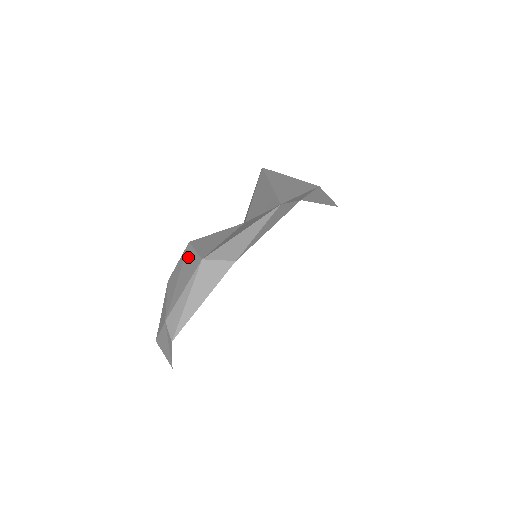
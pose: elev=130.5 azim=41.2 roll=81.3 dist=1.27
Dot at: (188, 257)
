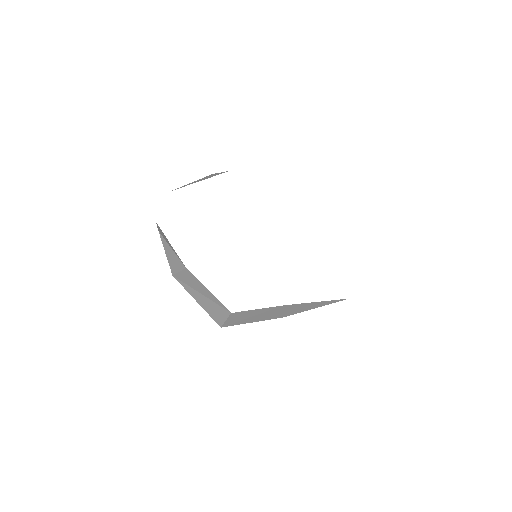
Dot at: occluded
